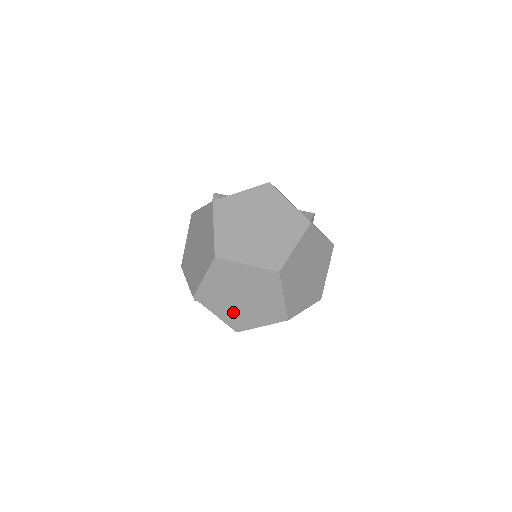
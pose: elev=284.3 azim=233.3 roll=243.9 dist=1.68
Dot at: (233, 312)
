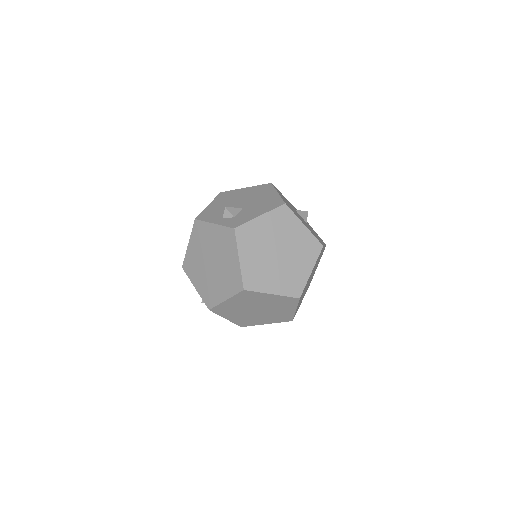
Dot at: (244, 317)
